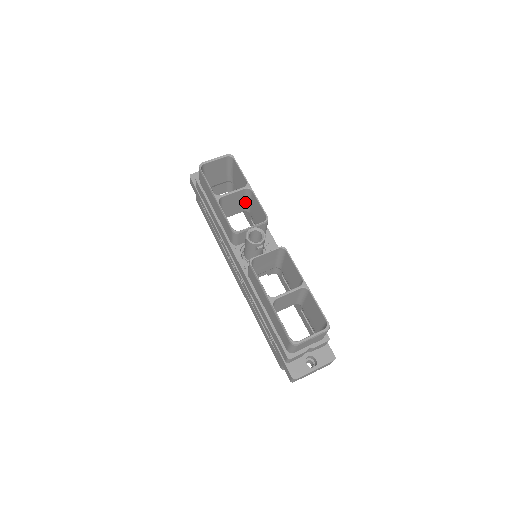
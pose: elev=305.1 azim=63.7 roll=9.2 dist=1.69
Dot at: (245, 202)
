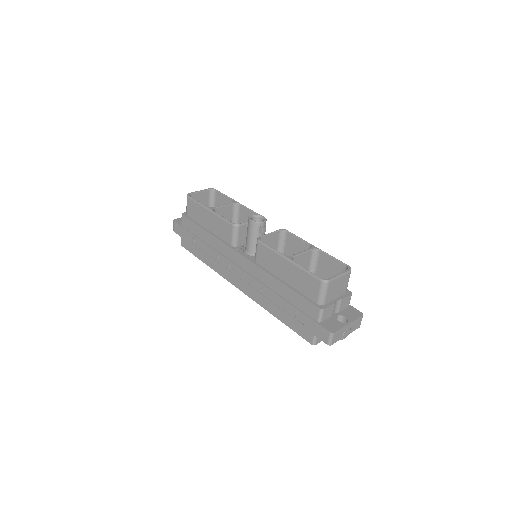
Dot at: occluded
